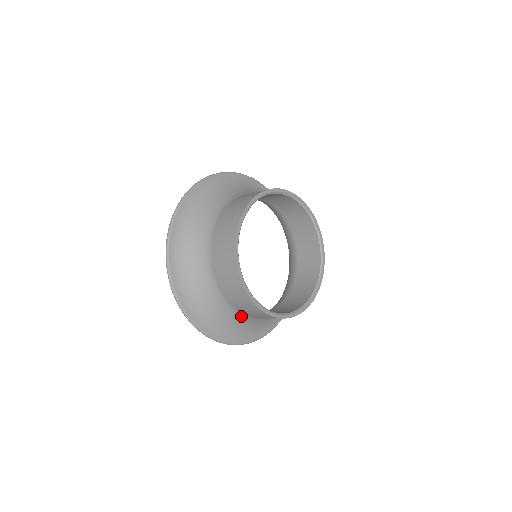
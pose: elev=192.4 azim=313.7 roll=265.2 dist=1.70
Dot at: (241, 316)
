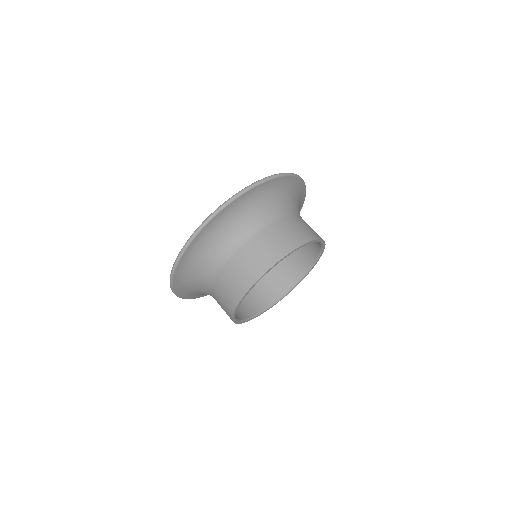
Dot at: (207, 284)
